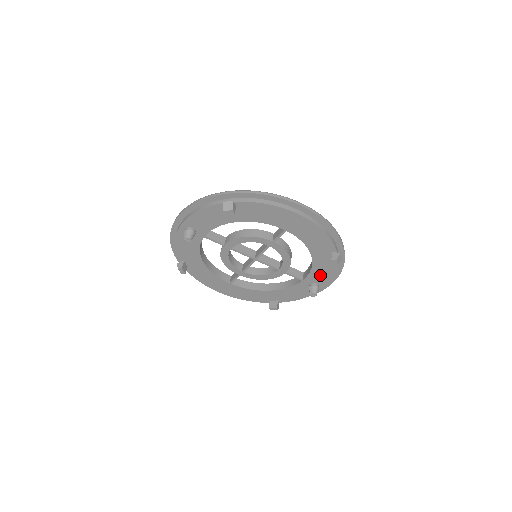
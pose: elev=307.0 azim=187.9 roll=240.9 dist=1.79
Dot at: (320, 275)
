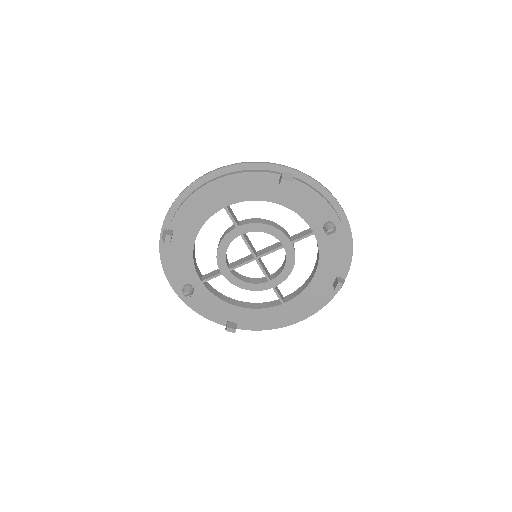
Dot at: (313, 211)
